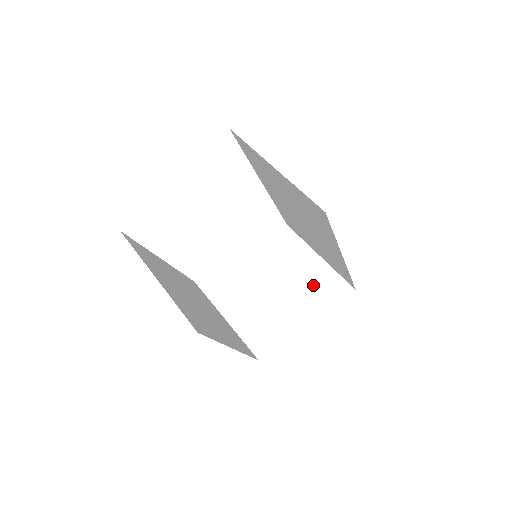
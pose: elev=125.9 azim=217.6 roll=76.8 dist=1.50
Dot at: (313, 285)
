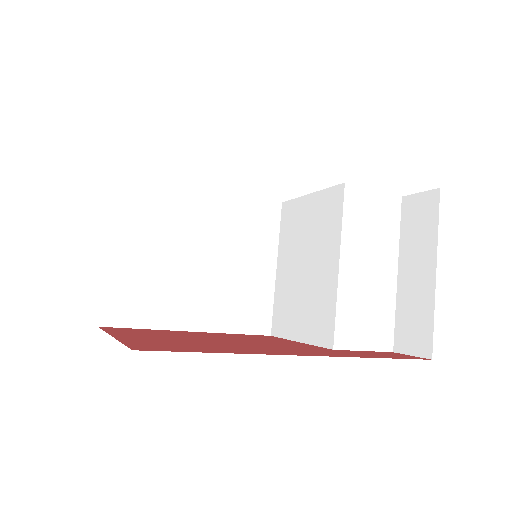
Dot at: (402, 300)
